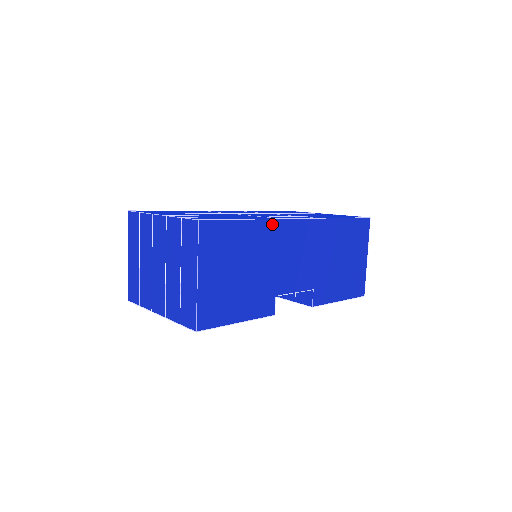
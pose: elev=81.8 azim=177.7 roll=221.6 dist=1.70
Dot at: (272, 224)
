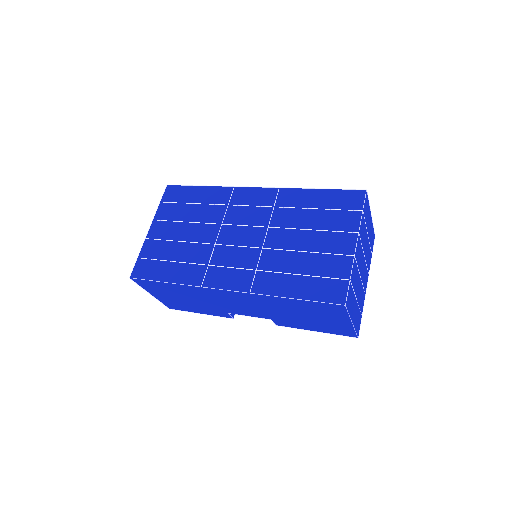
Dot at: (195, 288)
